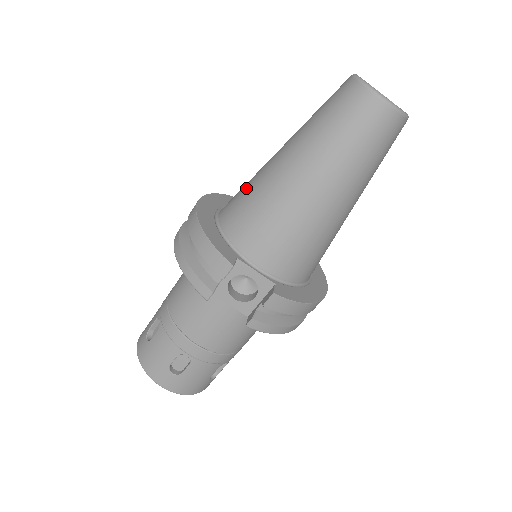
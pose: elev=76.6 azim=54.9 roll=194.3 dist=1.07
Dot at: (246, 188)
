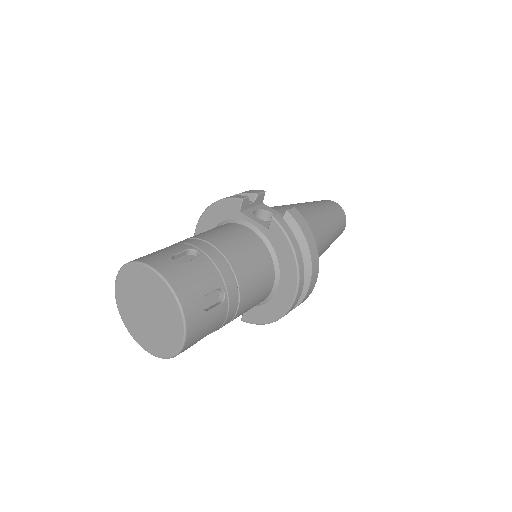
Dot at: occluded
